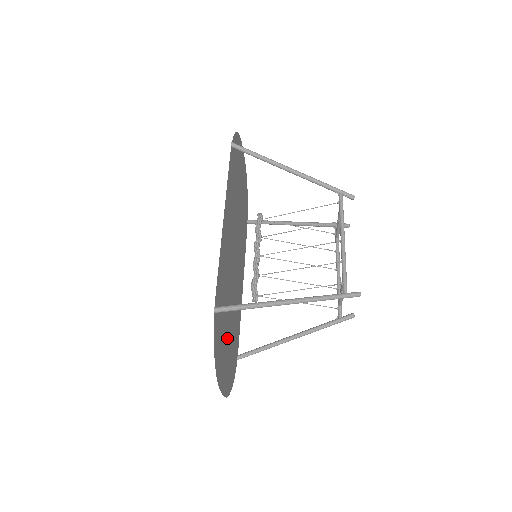
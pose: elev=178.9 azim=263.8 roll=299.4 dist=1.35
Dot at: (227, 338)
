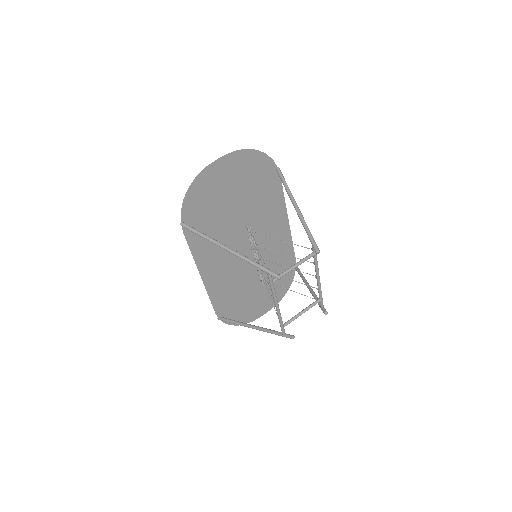
Dot at: (258, 292)
